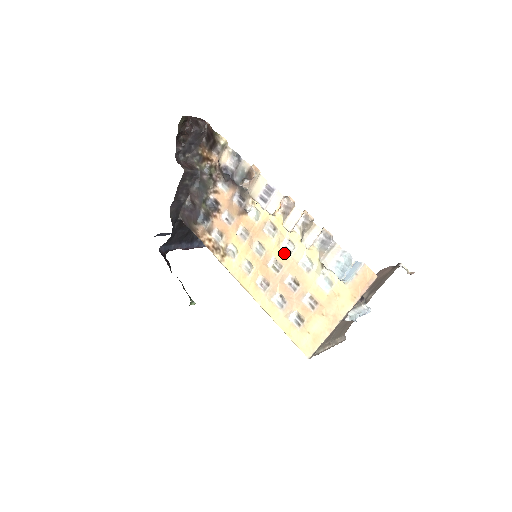
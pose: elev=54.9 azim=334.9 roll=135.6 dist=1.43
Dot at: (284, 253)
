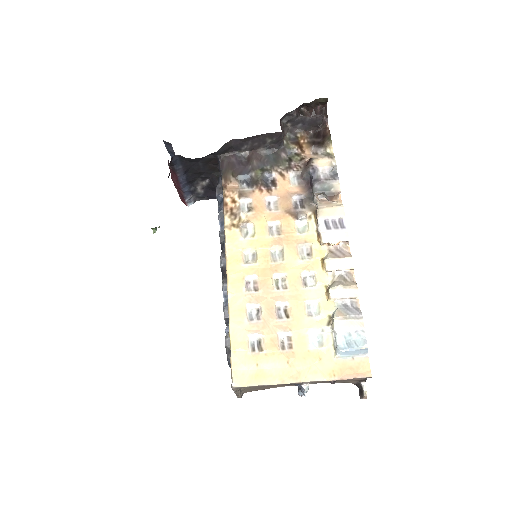
Dot at: (300, 280)
